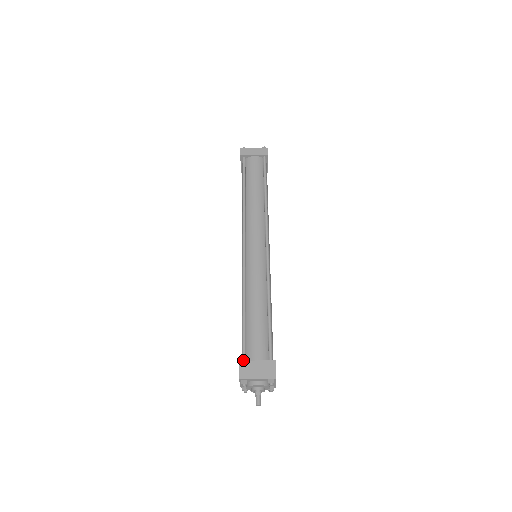
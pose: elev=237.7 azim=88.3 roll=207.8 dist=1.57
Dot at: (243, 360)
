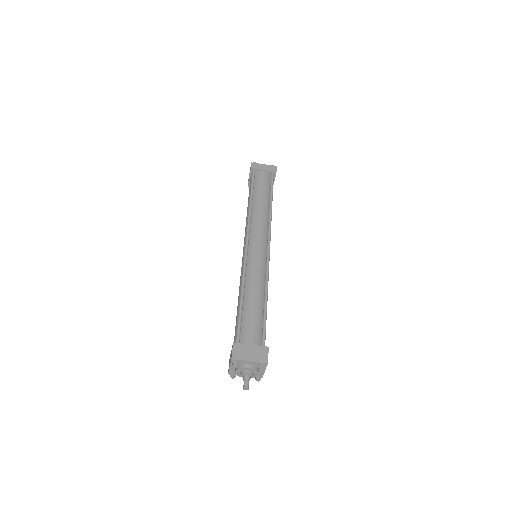
Dot at: (237, 343)
